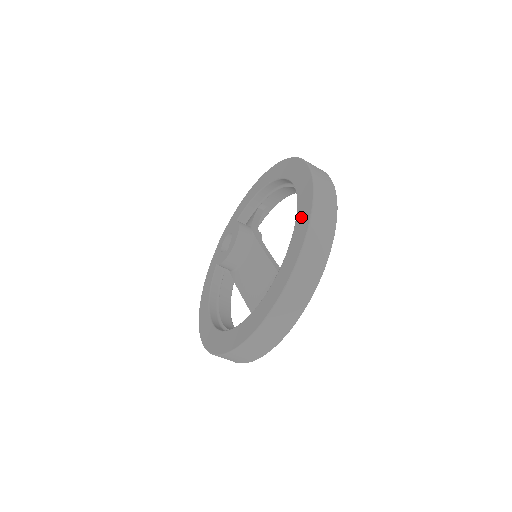
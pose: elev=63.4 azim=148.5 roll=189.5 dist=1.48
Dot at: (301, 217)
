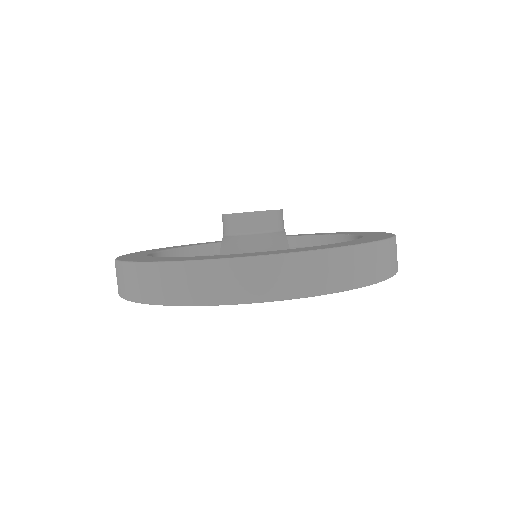
Dot at: (365, 239)
